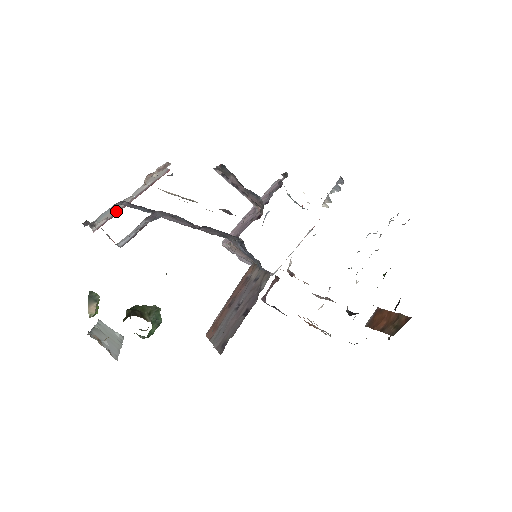
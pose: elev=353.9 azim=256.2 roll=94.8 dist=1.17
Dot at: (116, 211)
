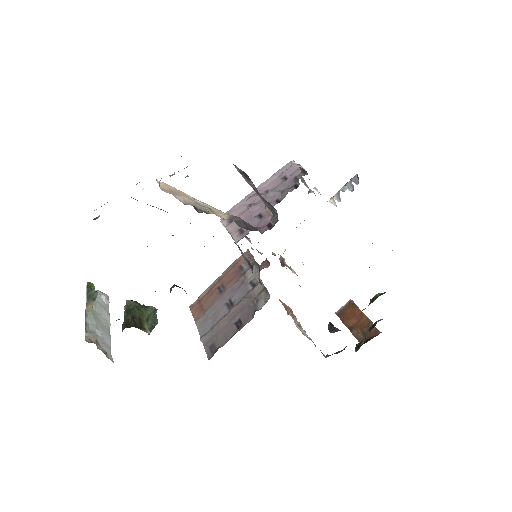
Dot at: occluded
